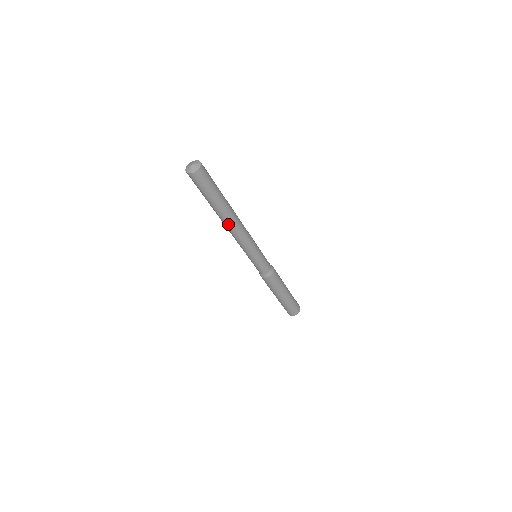
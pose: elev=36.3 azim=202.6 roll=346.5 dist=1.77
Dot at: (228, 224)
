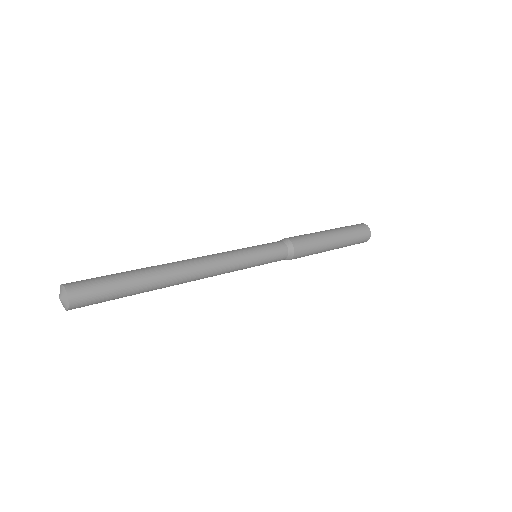
Dot at: occluded
